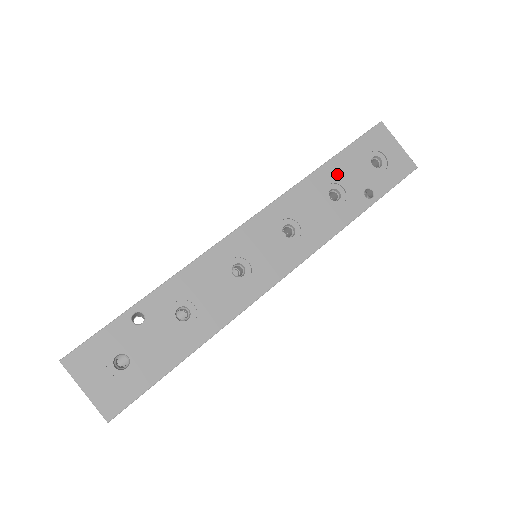
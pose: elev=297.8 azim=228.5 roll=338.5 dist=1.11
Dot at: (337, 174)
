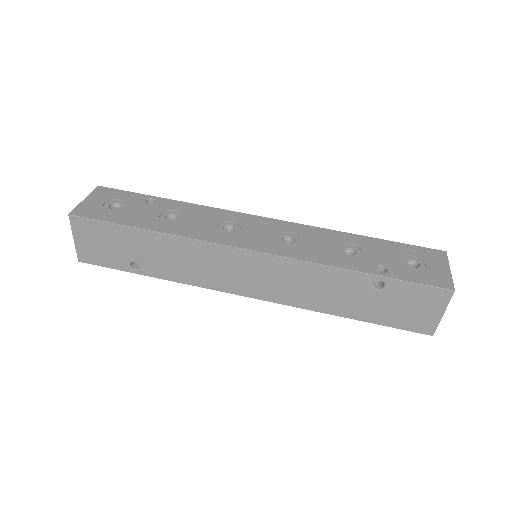
Dot at: (366, 245)
